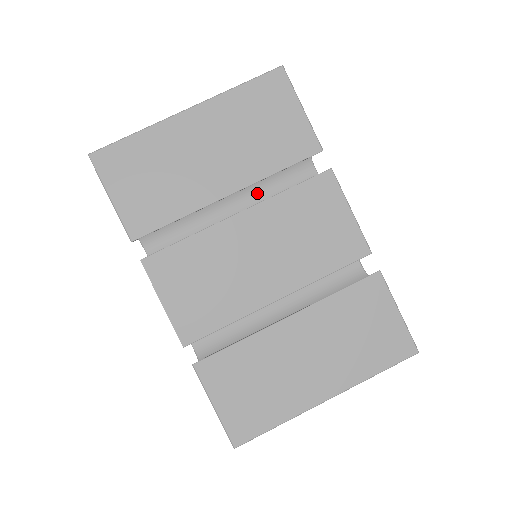
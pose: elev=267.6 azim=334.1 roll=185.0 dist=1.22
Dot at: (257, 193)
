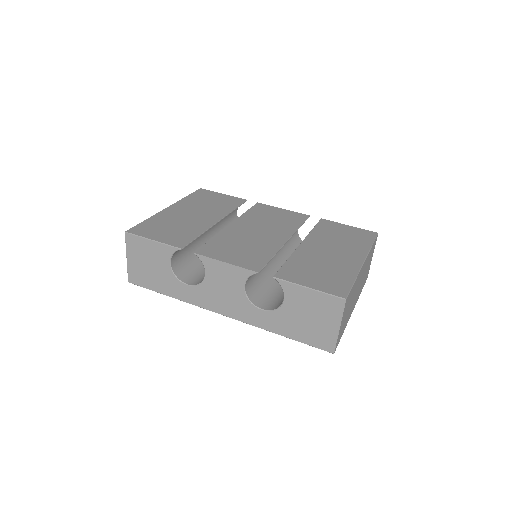
Dot at: occluded
